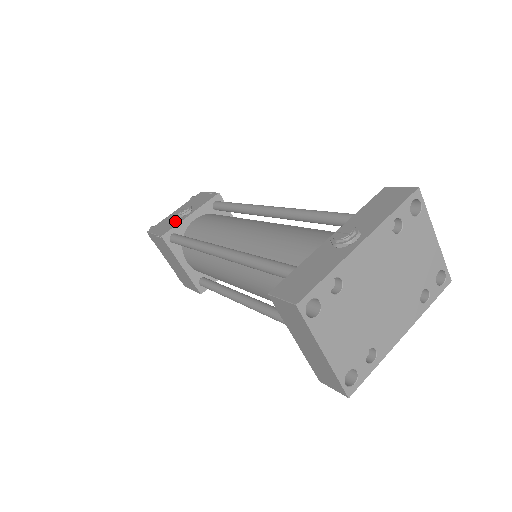
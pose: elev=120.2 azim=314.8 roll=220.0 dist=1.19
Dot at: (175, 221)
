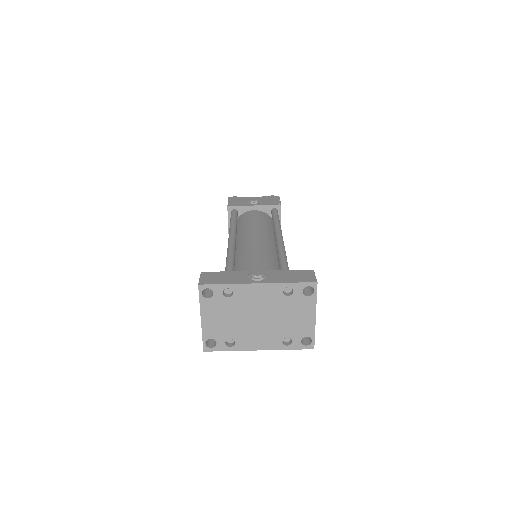
Dot at: (244, 203)
